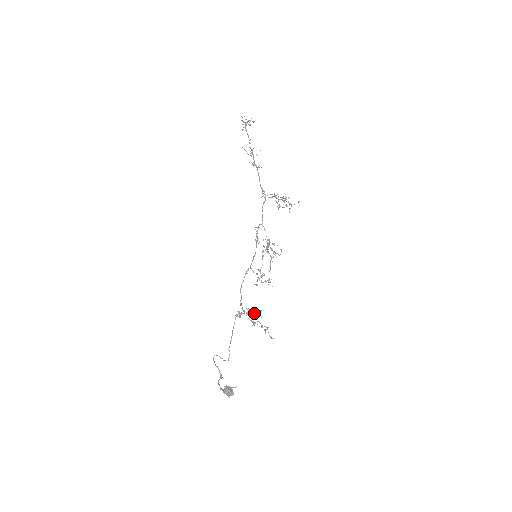
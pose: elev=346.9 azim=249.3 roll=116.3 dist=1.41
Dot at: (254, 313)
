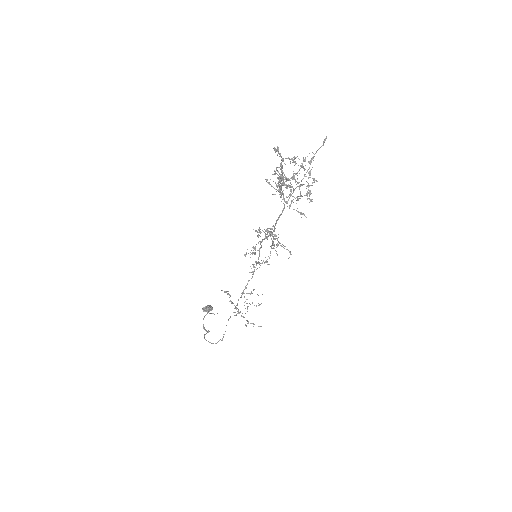
Dot at: (253, 326)
